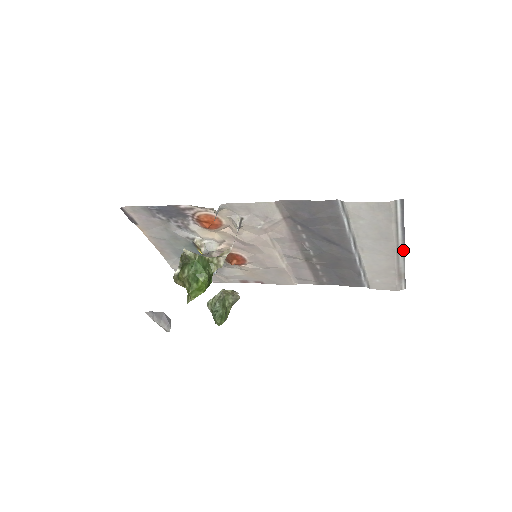
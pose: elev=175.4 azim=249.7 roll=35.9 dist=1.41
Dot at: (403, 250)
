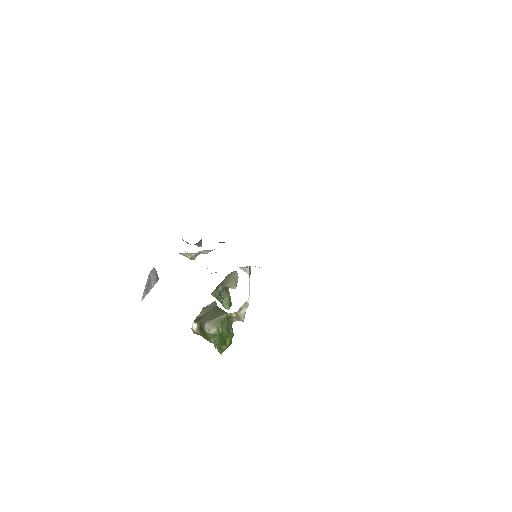
Dot at: occluded
